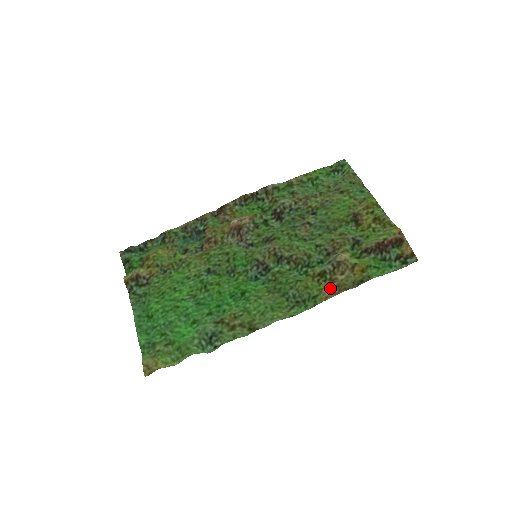
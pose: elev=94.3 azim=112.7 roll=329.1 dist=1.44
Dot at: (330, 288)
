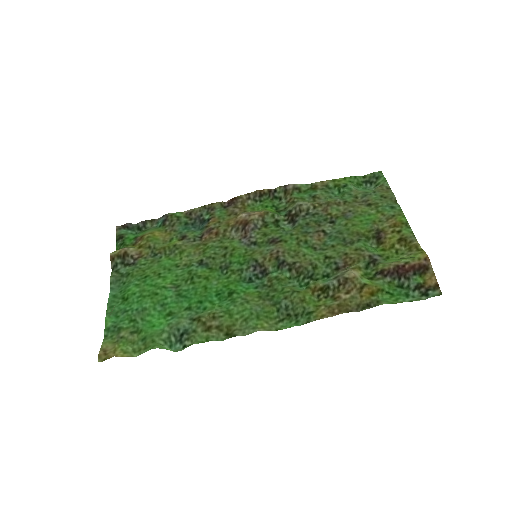
Dot at: (329, 306)
